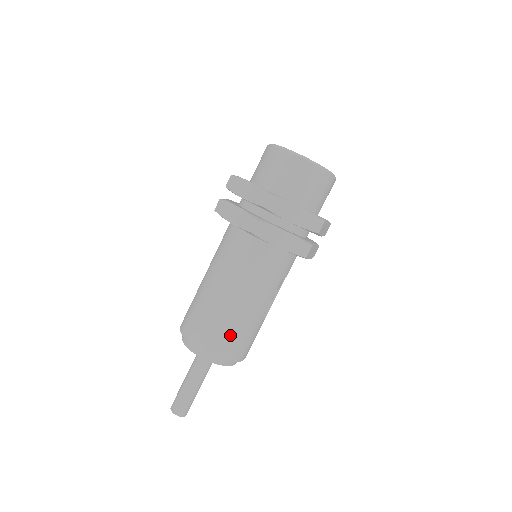
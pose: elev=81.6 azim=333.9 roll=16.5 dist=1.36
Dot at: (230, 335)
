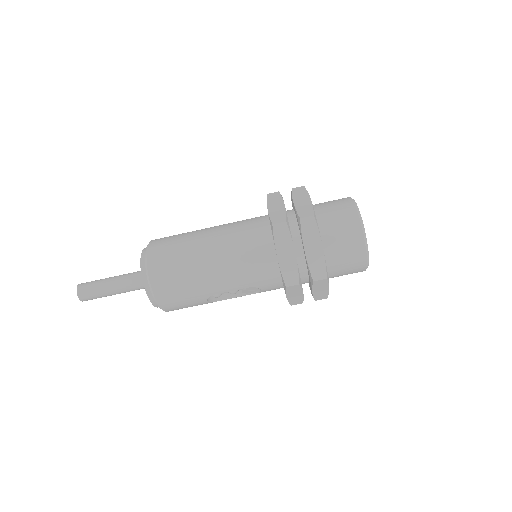
Dot at: (177, 277)
